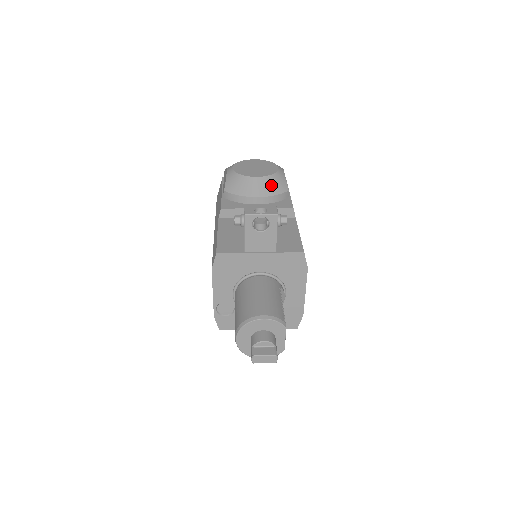
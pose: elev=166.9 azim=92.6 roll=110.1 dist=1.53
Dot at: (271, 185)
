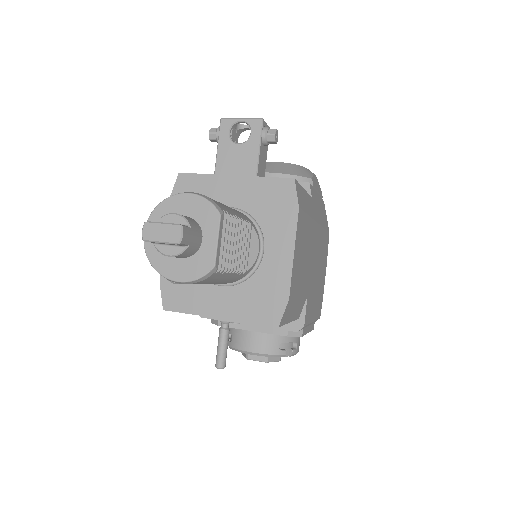
Dot at: (290, 168)
